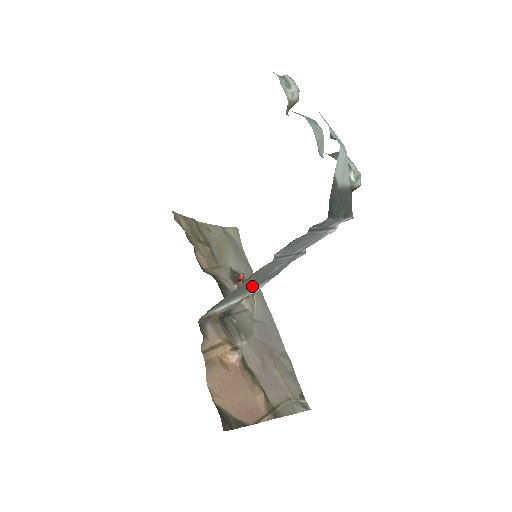
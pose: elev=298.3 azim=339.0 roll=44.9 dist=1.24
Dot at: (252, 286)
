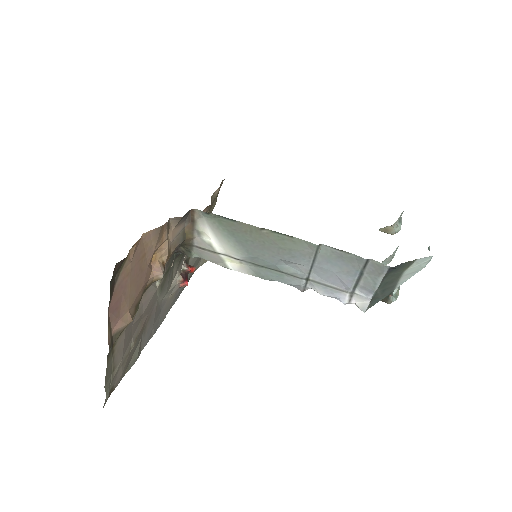
Dot at: (253, 251)
